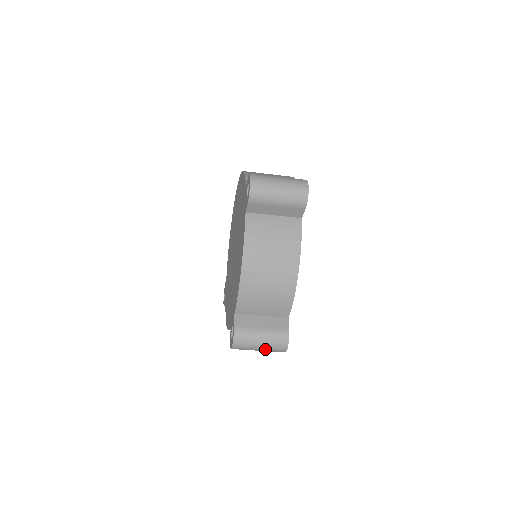
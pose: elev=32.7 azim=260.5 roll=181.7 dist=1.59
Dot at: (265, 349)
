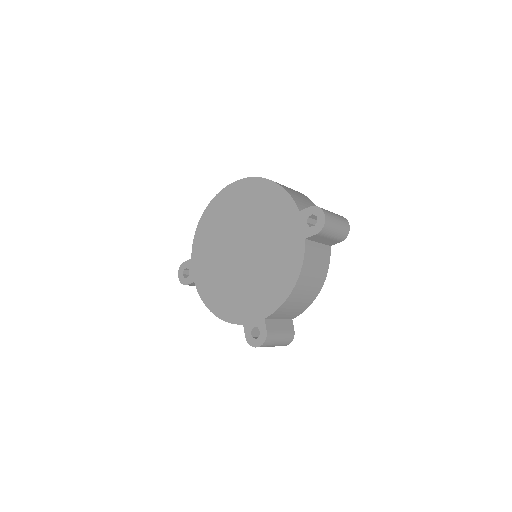
Dot at: occluded
